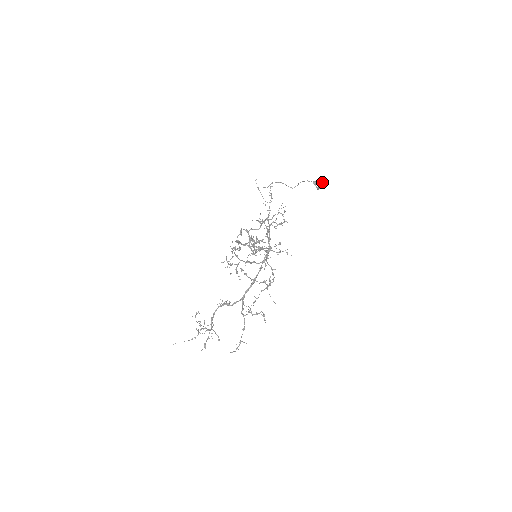
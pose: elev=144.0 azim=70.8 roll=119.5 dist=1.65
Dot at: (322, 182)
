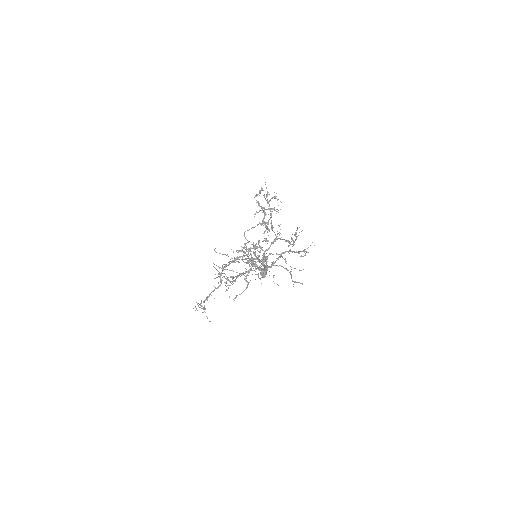
Dot at: (265, 270)
